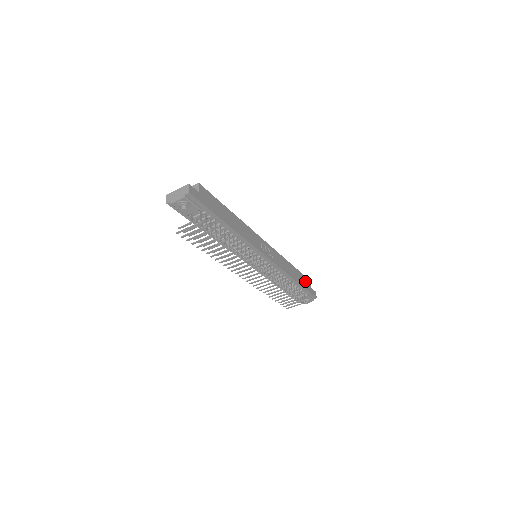
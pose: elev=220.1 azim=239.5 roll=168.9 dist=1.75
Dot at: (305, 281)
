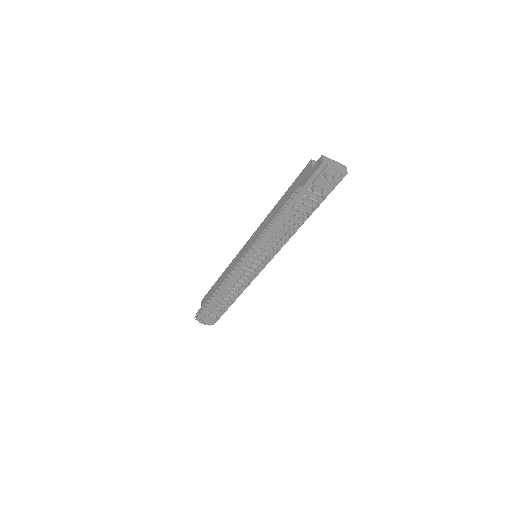
Dot at: occluded
